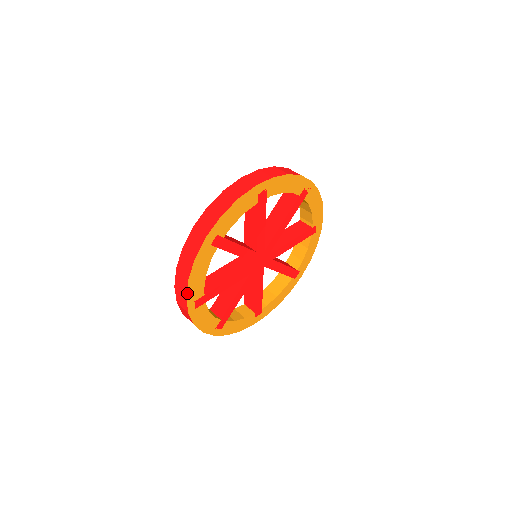
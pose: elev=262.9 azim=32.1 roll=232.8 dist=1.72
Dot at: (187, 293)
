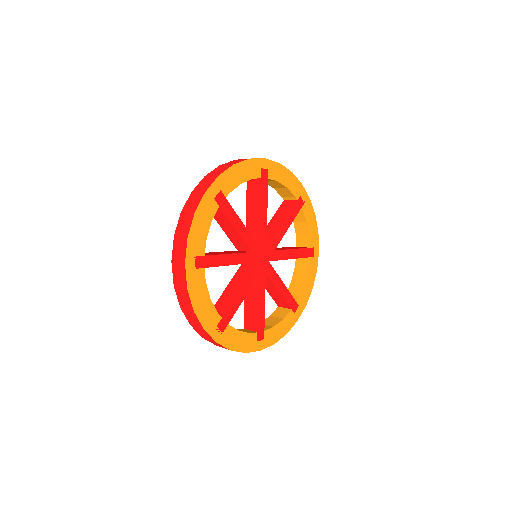
Dot at: (202, 324)
